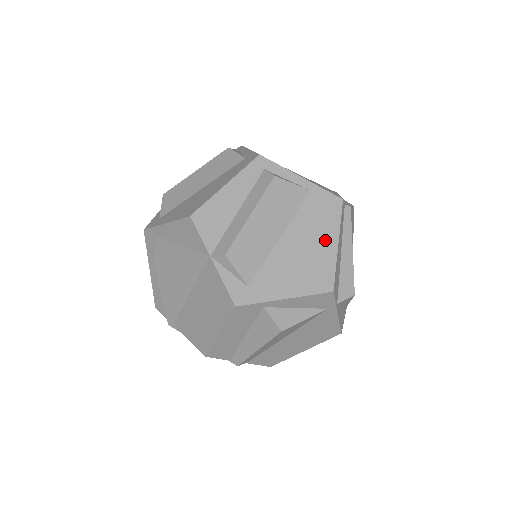
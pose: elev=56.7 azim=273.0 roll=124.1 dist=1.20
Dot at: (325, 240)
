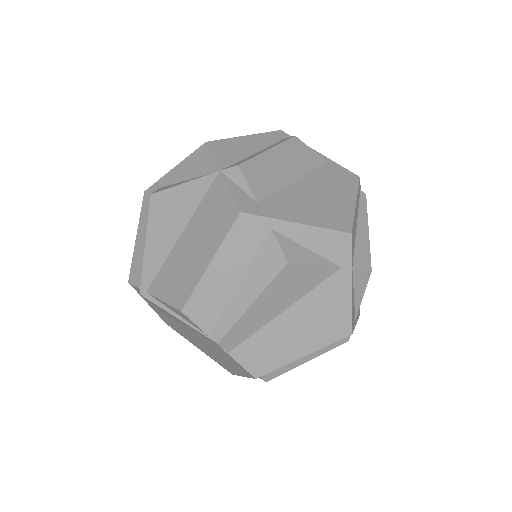
Dot at: (342, 196)
